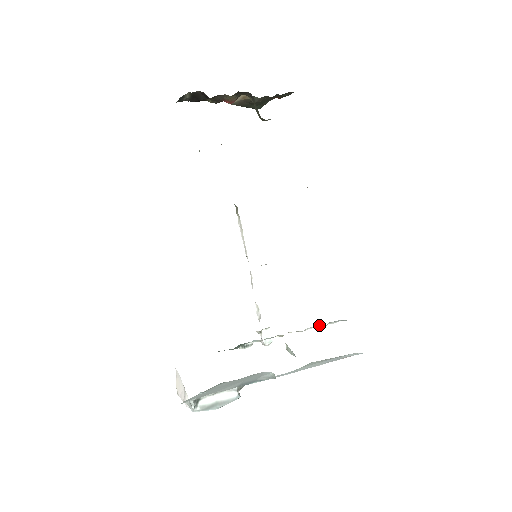
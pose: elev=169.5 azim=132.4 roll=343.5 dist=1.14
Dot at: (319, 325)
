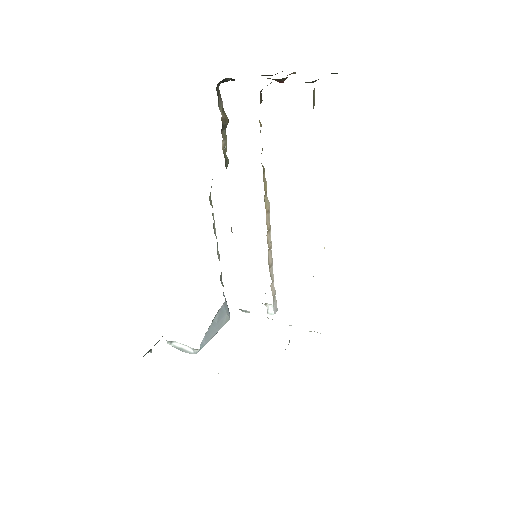
Dot at: occluded
